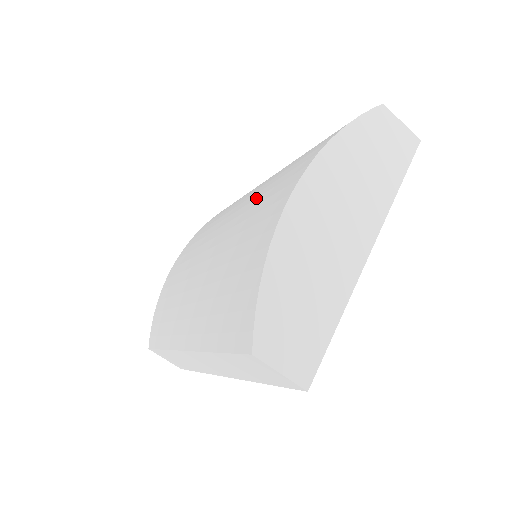
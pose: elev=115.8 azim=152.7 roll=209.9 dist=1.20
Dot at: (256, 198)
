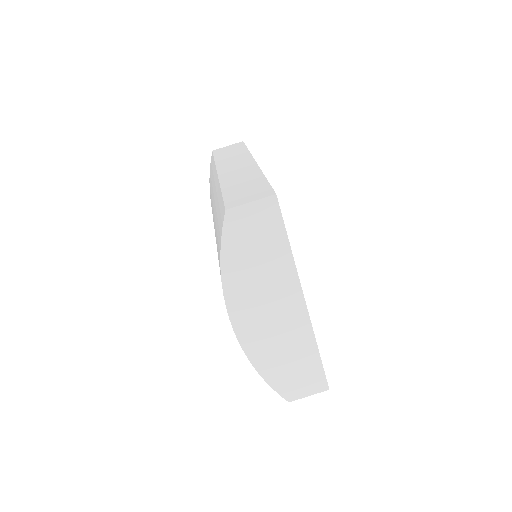
Dot at: occluded
